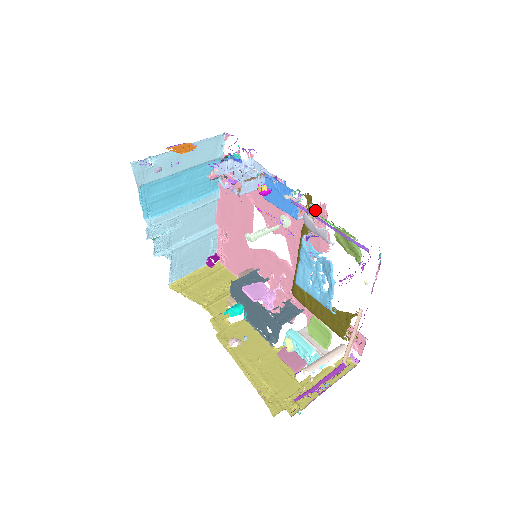
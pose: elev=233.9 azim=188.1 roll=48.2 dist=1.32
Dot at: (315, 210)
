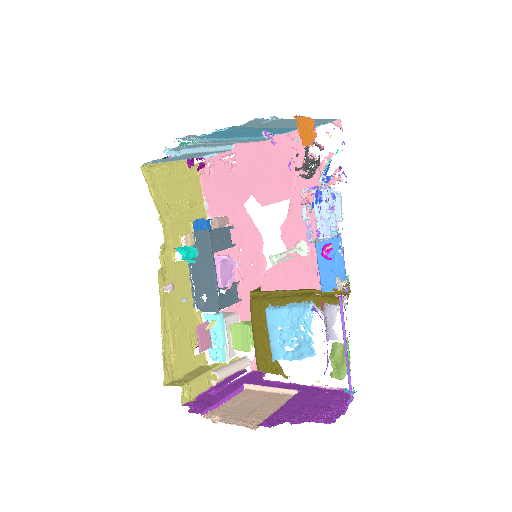
Dot at: occluded
